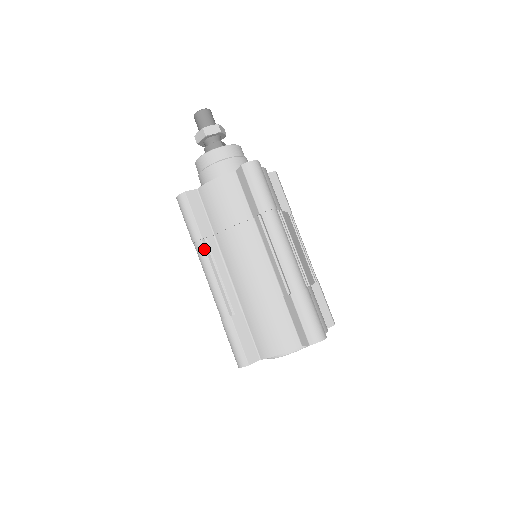
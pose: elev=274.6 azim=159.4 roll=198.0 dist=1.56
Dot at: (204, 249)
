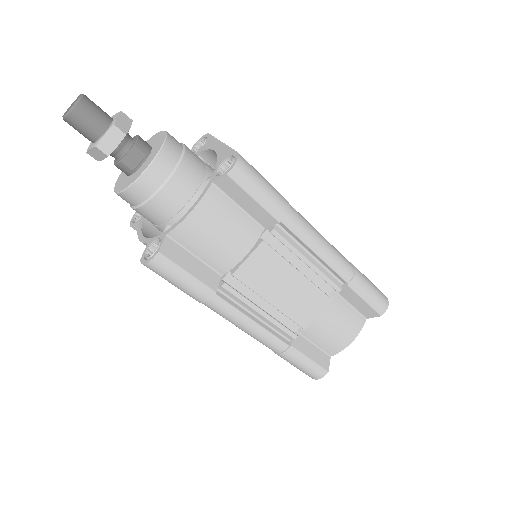
Dot at: occluded
